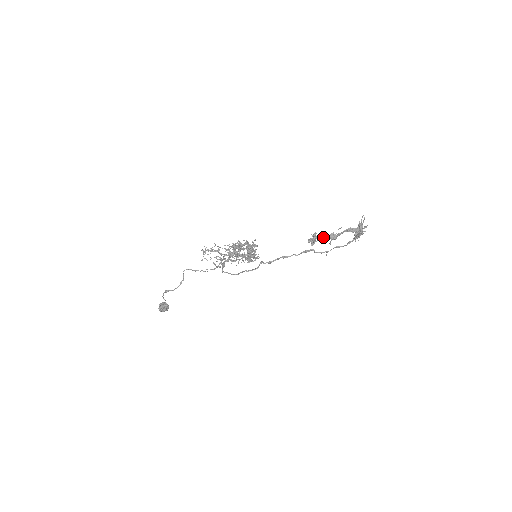
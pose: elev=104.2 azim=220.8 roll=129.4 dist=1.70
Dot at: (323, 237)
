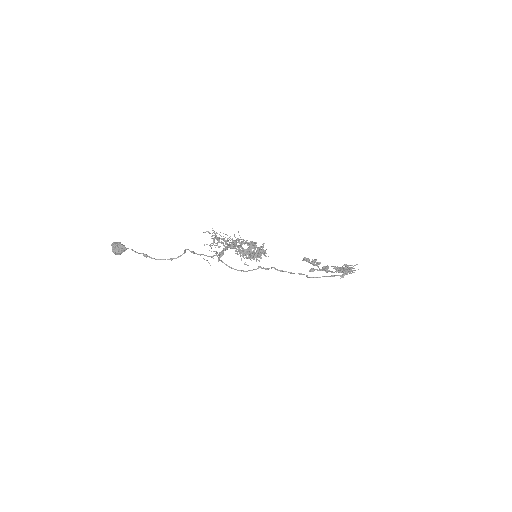
Dot at: (318, 264)
